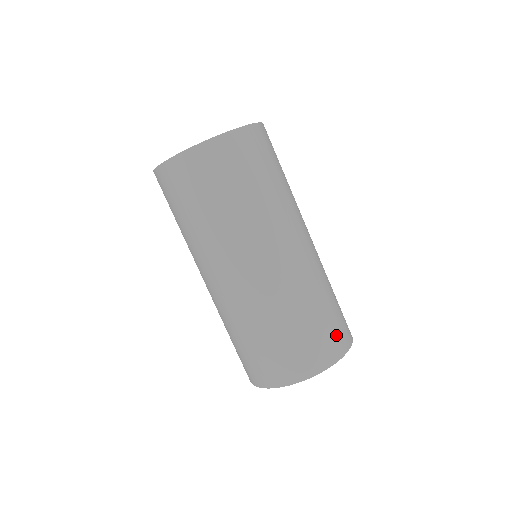
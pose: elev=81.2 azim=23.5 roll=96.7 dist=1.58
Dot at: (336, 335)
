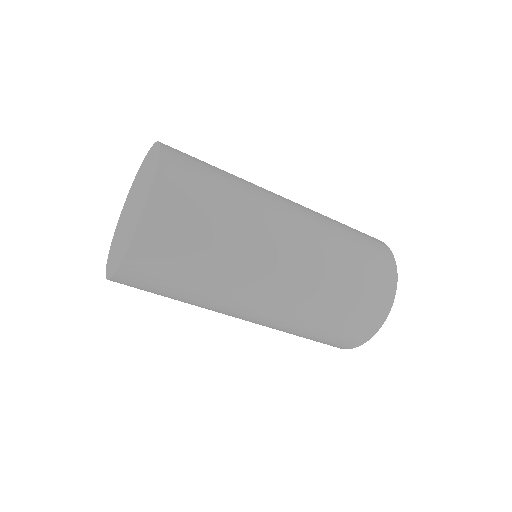
Dot at: (369, 310)
